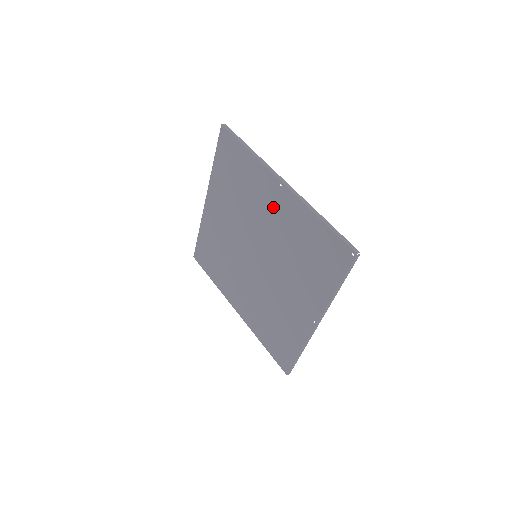
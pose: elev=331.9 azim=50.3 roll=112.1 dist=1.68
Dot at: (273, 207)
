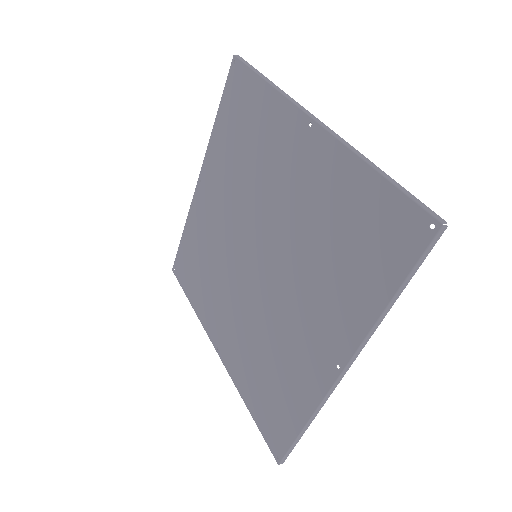
Dot at: (293, 166)
